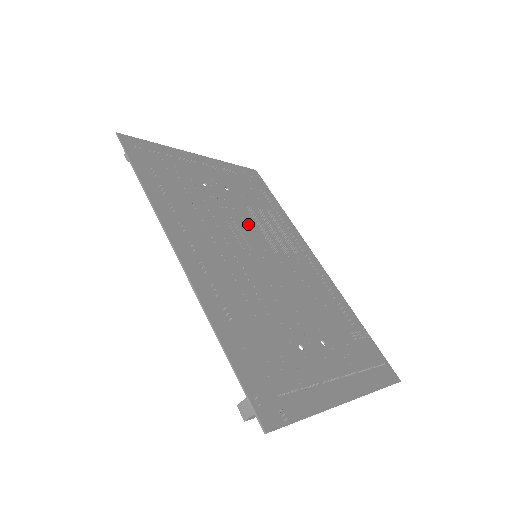
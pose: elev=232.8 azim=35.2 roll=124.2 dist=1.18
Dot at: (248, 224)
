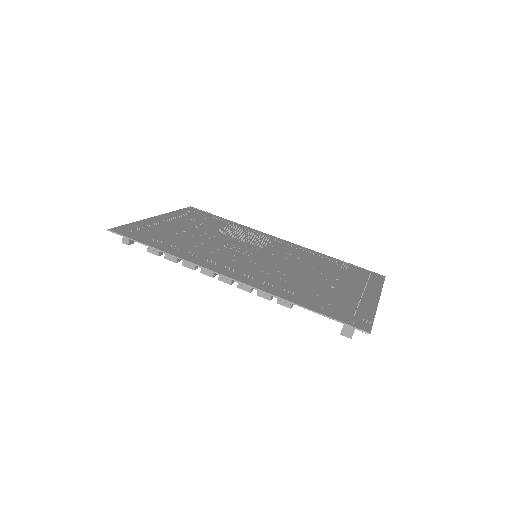
Dot at: (231, 240)
